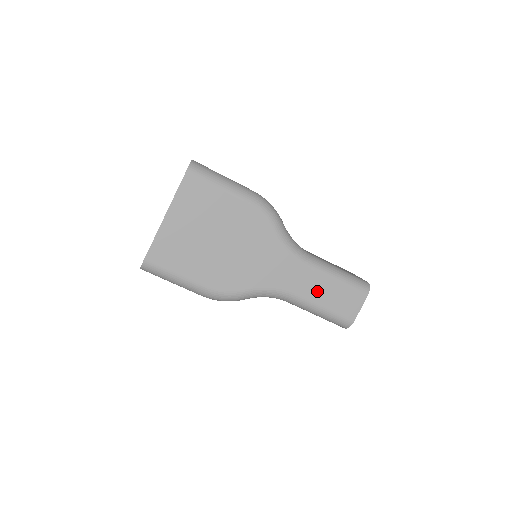
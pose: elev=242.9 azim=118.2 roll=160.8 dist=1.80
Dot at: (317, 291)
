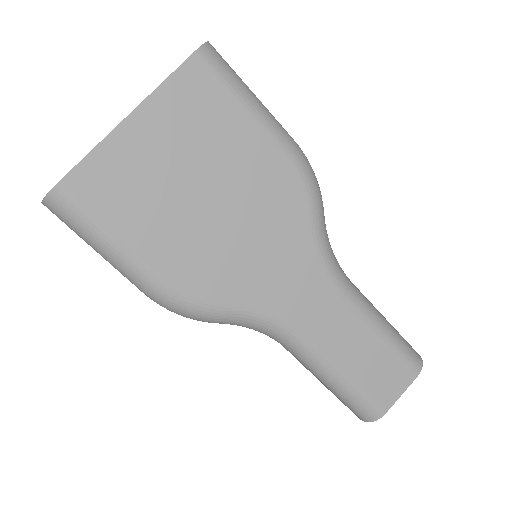
Dot at: (345, 344)
